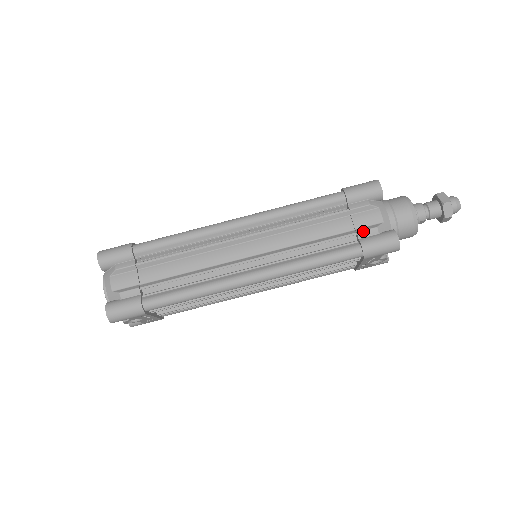
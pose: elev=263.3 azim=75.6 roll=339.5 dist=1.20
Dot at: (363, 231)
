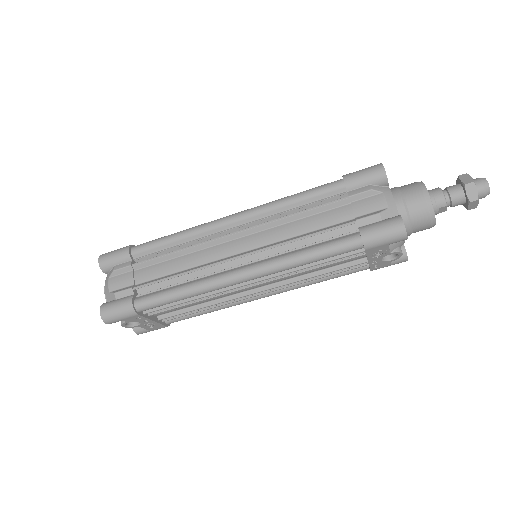
Dot at: (363, 218)
